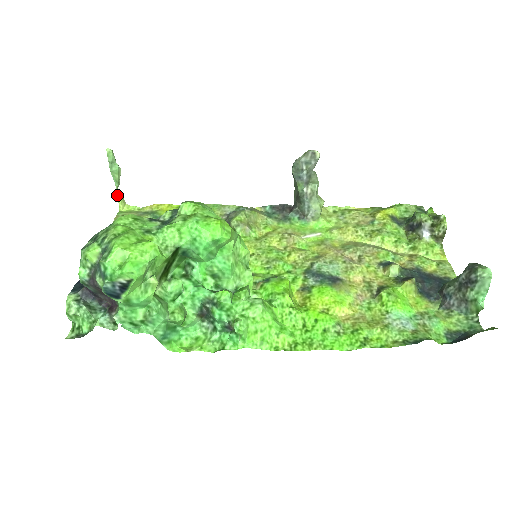
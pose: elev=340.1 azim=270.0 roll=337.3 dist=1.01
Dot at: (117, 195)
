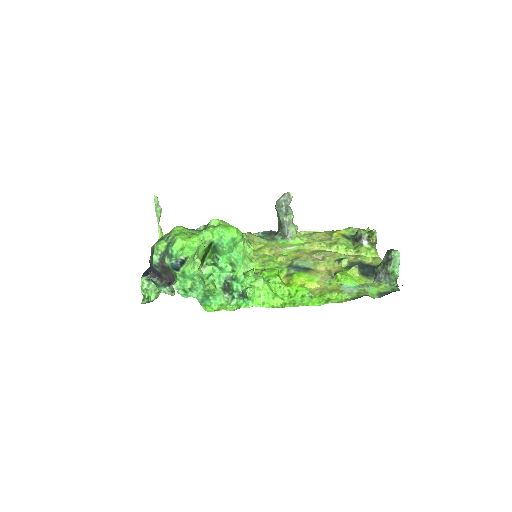
Dot at: (158, 228)
